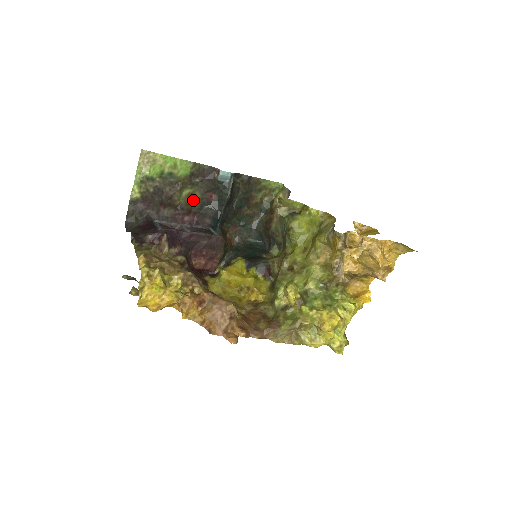
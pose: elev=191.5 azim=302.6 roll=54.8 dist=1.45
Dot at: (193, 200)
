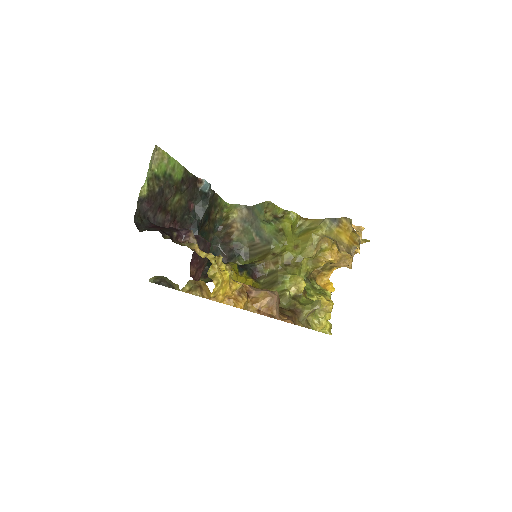
Dot at: (179, 208)
